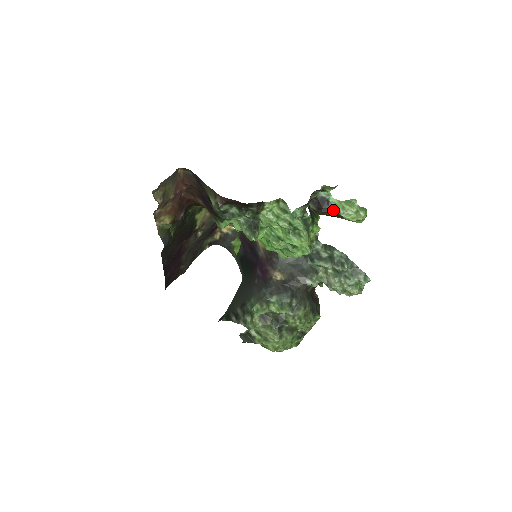
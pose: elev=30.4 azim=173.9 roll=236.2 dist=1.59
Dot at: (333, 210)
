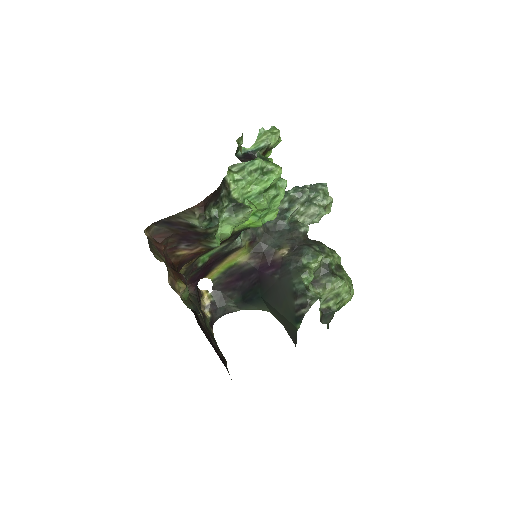
Dot at: (259, 151)
